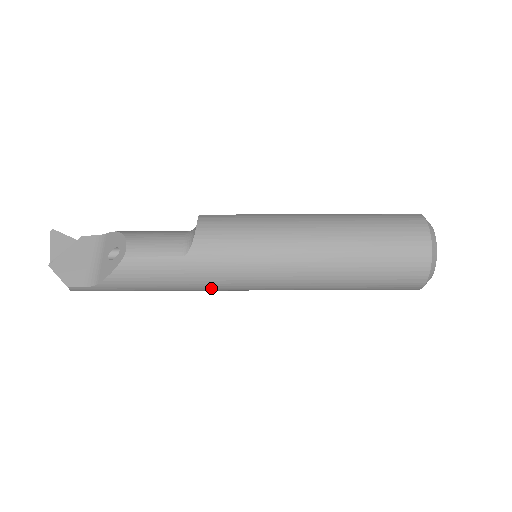
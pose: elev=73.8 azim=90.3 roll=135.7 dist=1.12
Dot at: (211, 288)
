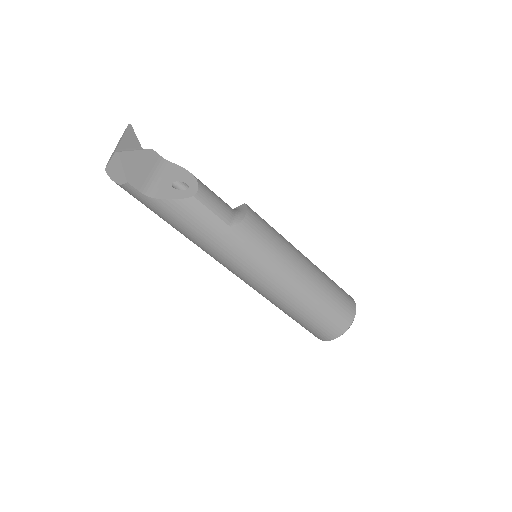
Dot at: (221, 258)
